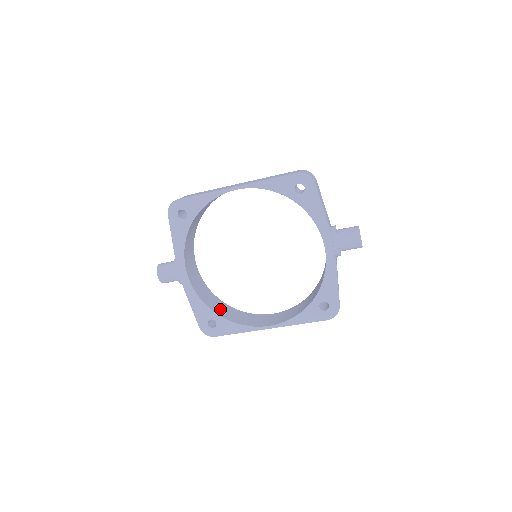
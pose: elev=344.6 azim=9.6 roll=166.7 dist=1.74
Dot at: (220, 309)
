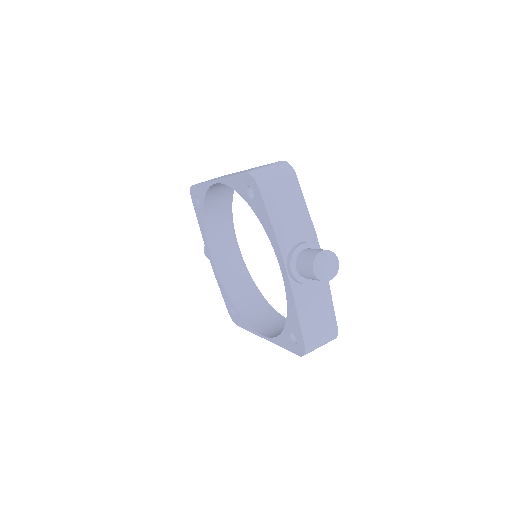
Dot at: (244, 299)
